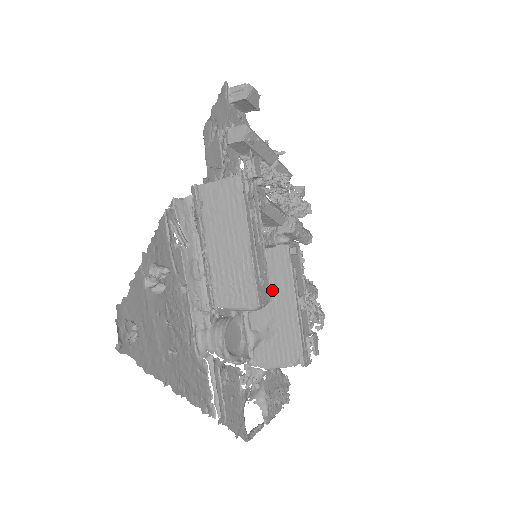
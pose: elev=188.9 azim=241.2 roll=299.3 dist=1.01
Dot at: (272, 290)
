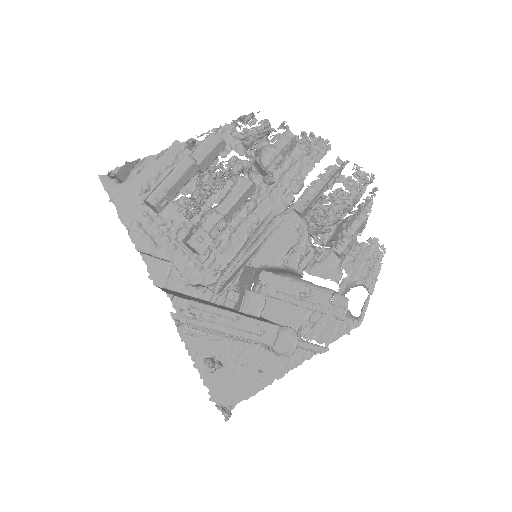
Dot at: occluded
